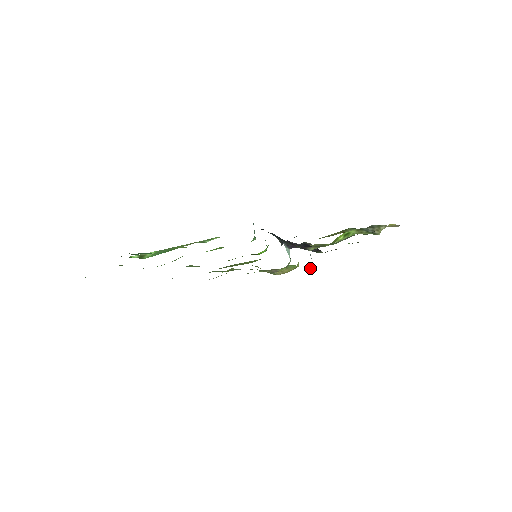
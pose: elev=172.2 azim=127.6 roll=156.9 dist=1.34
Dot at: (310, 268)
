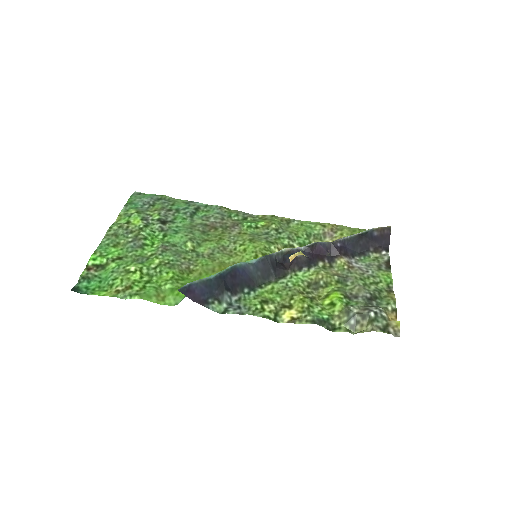
Dot at: occluded
